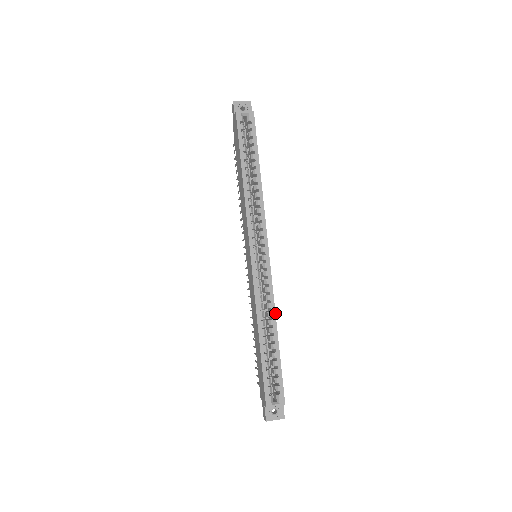
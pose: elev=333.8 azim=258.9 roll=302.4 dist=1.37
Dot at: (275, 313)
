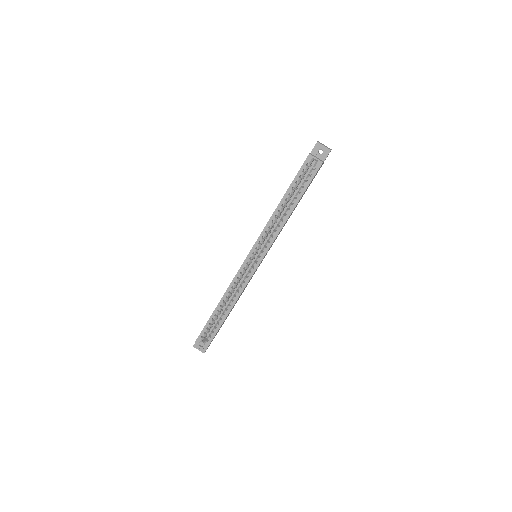
Dot at: occluded
